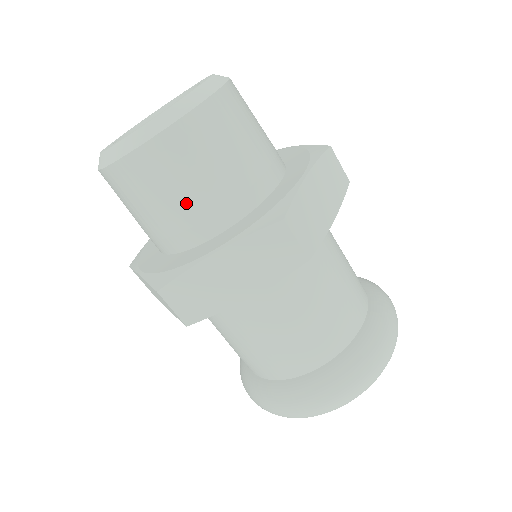
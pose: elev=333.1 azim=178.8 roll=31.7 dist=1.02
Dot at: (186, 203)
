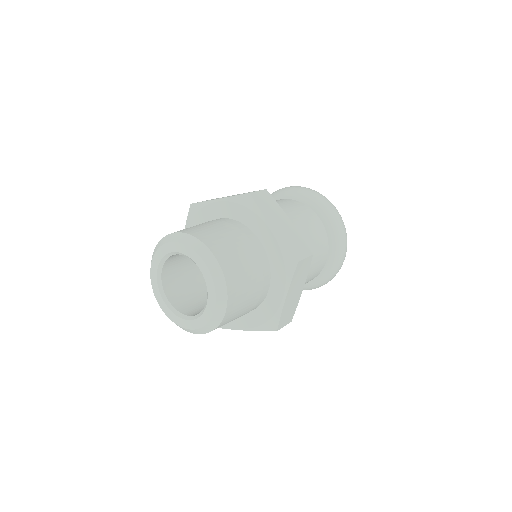
Dot at: (252, 300)
